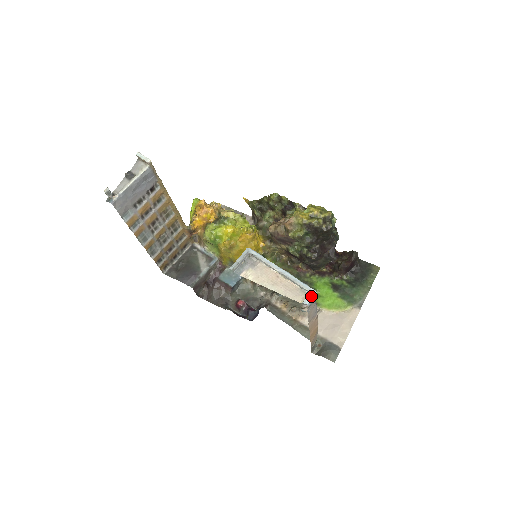
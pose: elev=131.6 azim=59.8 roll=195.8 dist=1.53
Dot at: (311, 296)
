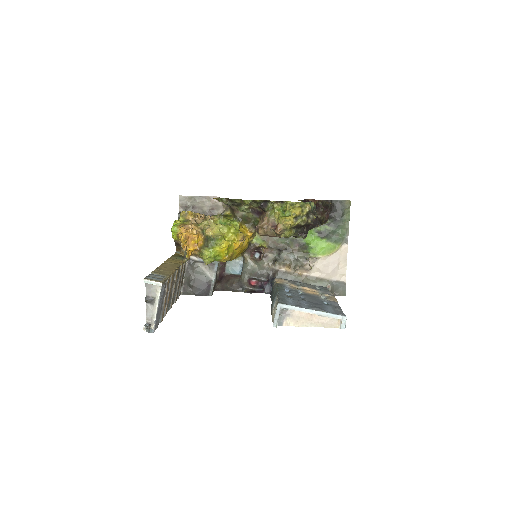
Dot at: (344, 322)
